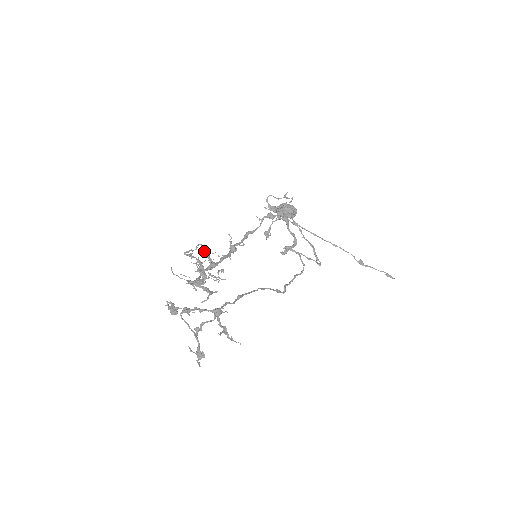
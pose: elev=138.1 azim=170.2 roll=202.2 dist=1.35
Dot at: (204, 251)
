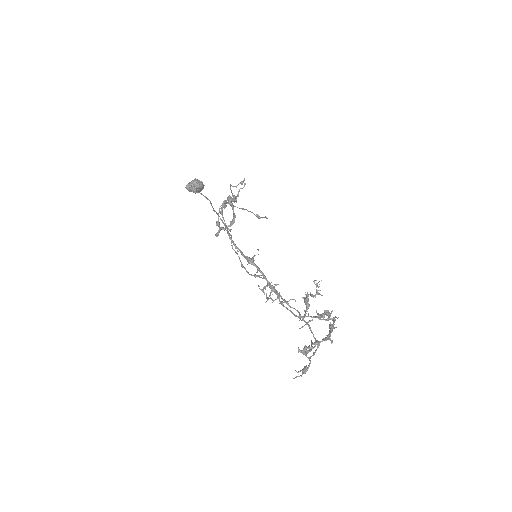
Dot at: (317, 284)
